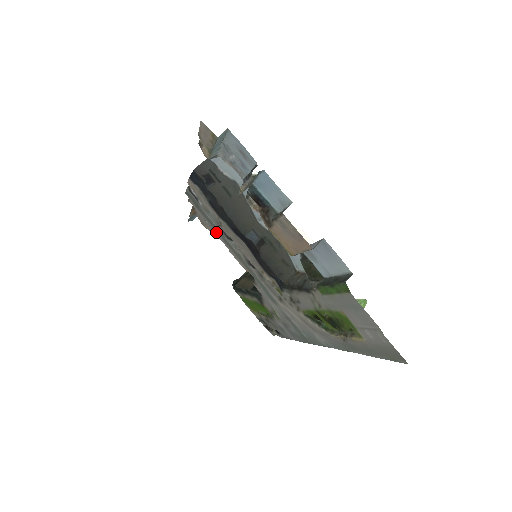
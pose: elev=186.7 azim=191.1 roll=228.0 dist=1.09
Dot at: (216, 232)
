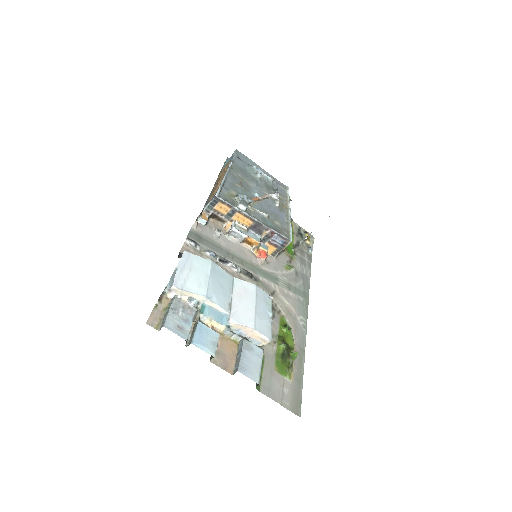
Dot at: (222, 245)
